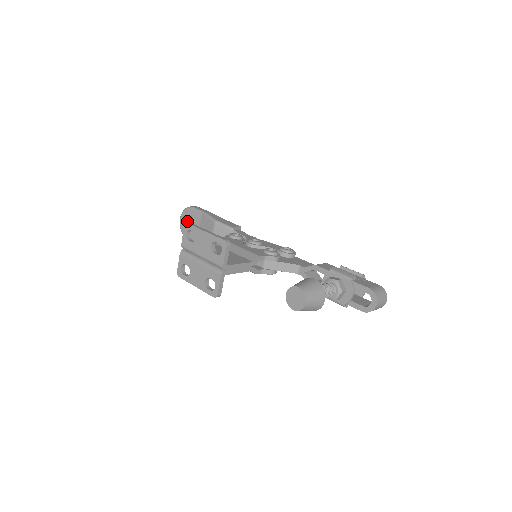
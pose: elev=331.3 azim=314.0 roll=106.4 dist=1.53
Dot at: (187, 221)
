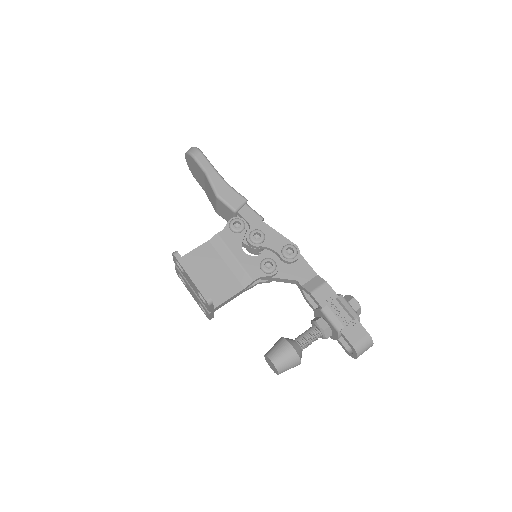
Dot at: (192, 166)
